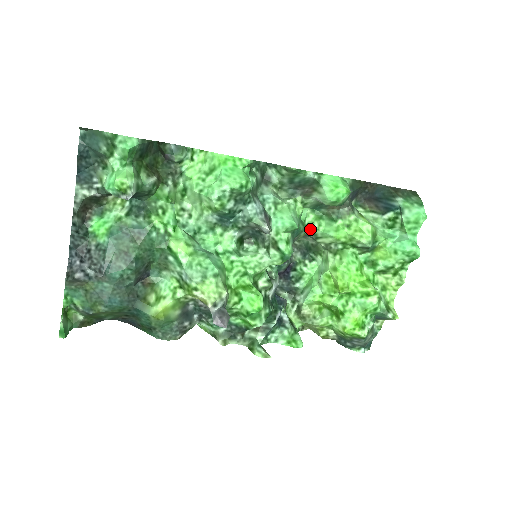
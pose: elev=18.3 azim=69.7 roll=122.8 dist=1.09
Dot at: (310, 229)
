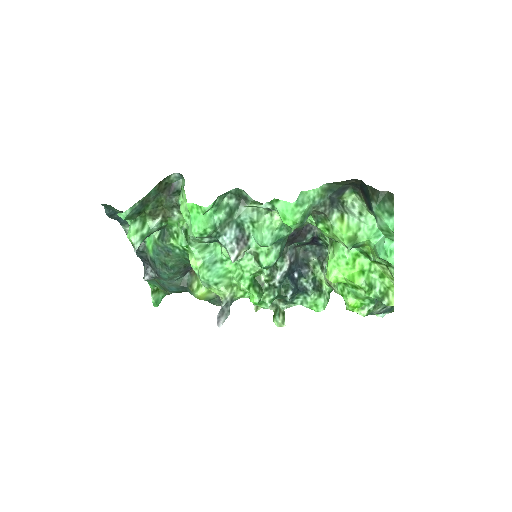
Dot at: (308, 222)
